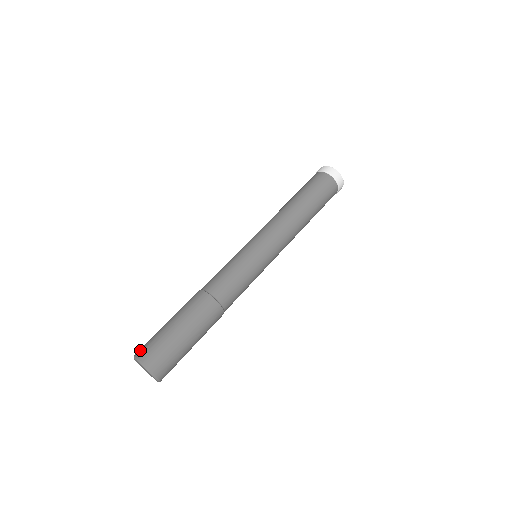
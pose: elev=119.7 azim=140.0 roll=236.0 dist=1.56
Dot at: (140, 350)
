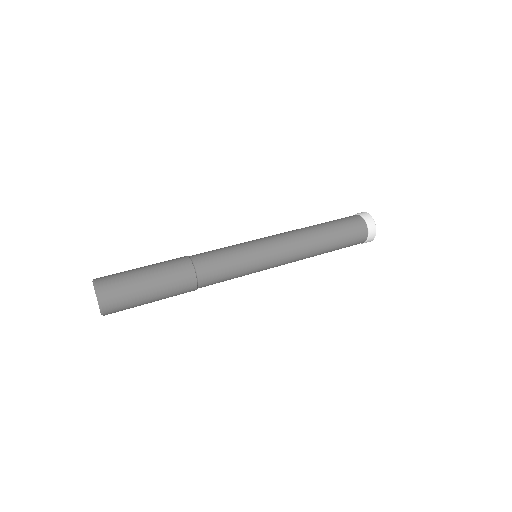
Dot at: occluded
